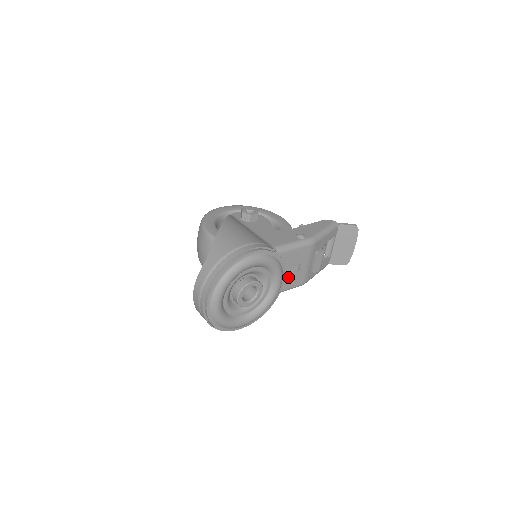
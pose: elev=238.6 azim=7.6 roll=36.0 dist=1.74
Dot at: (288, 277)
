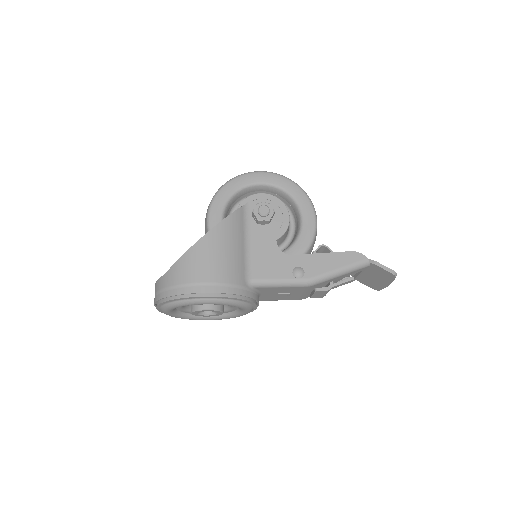
Dot at: (274, 296)
